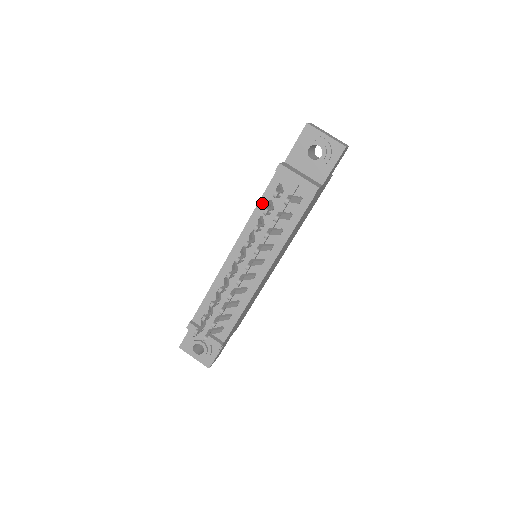
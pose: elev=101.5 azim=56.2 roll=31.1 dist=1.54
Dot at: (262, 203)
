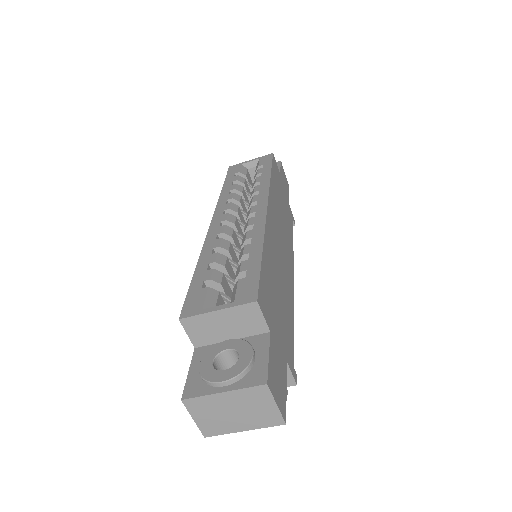
Dot at: occluded
